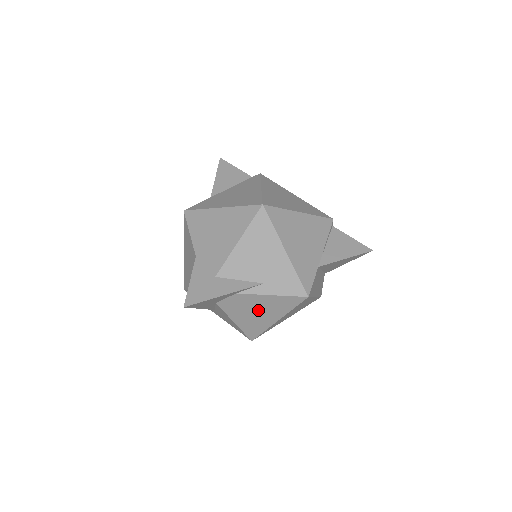
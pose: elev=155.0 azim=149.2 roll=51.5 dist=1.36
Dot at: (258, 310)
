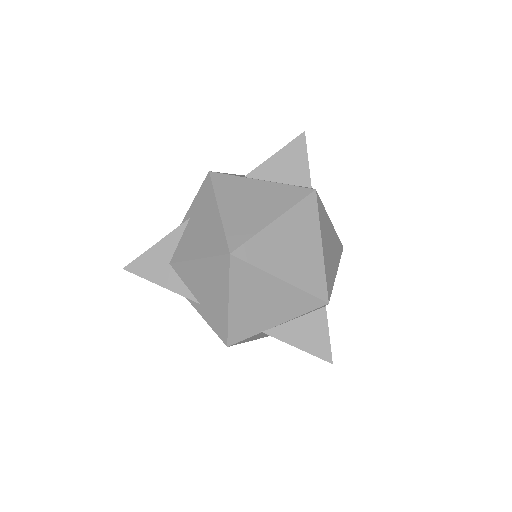
Dot at: occluded
